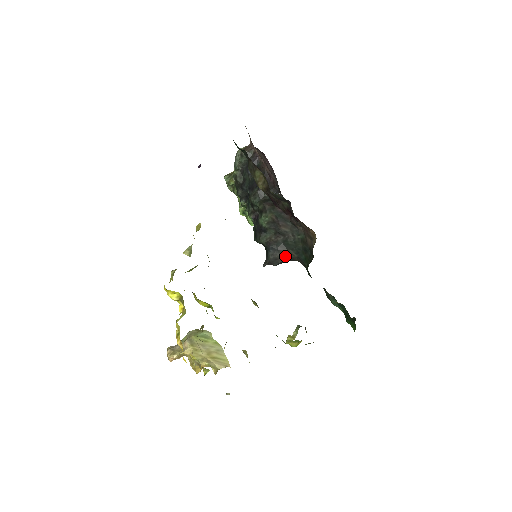
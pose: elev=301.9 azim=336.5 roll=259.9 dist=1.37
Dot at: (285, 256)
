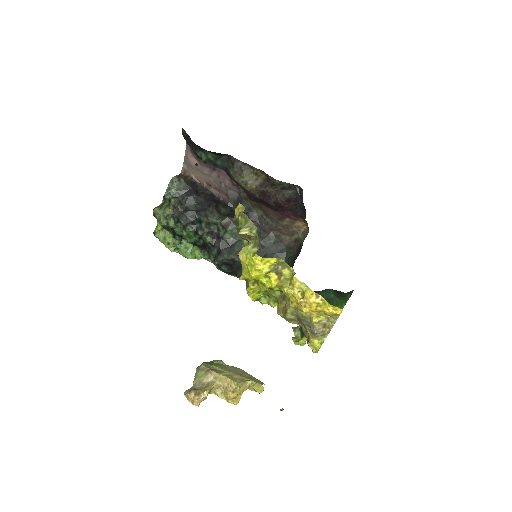
Dot at: occluded
